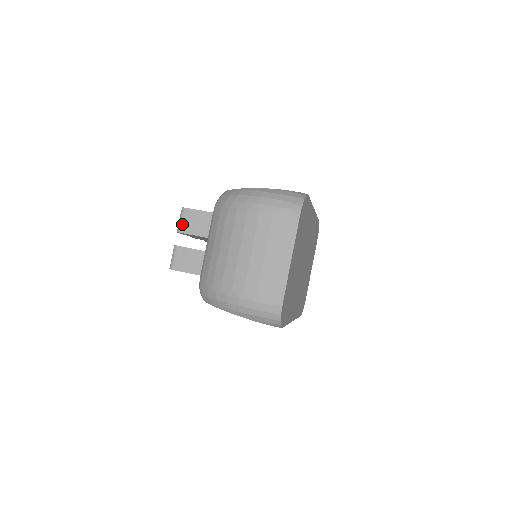
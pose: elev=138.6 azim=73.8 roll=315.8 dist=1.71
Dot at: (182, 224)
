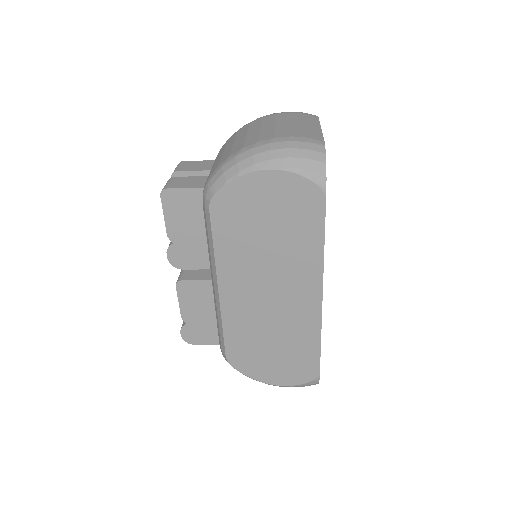
Dot at: (179, 167)
